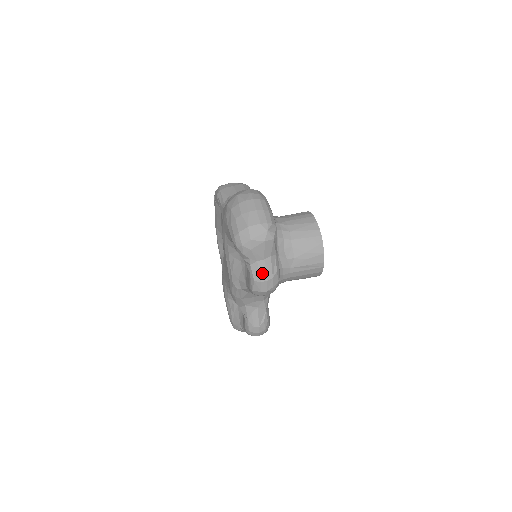
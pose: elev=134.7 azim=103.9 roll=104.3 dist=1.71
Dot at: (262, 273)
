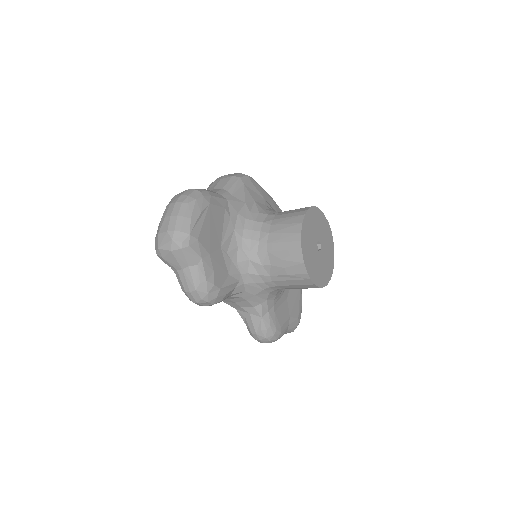
Dot at: (184, 283)
